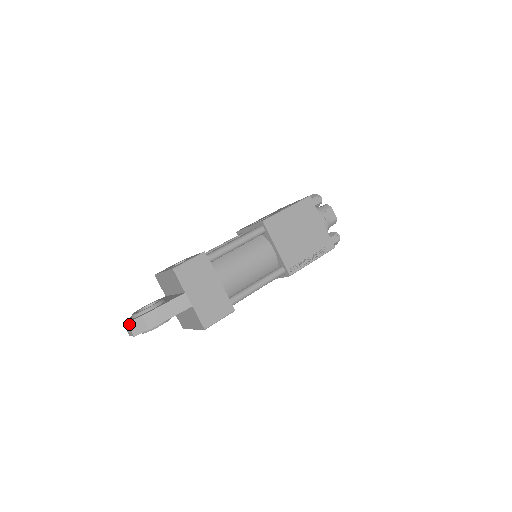
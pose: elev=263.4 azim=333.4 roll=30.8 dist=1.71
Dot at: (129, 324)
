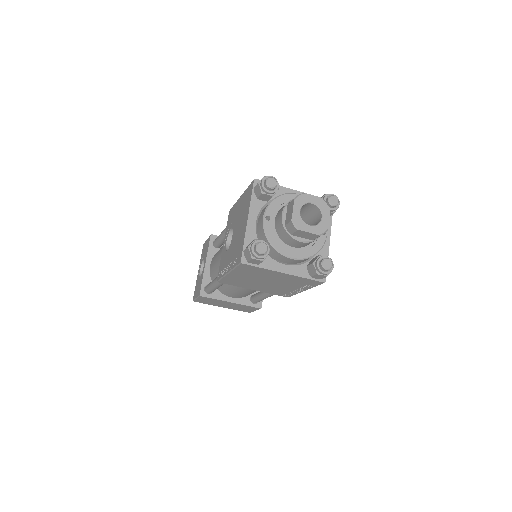
Dot at: occluded
